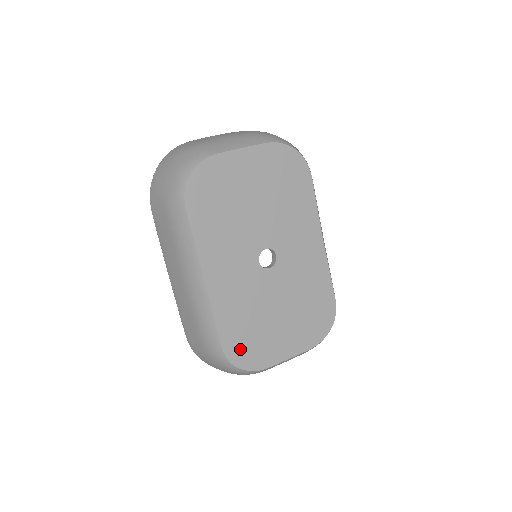
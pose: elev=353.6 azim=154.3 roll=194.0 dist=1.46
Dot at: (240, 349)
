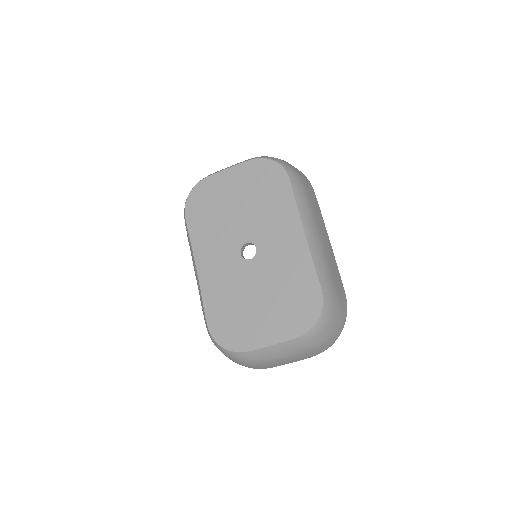
Dot at: (223, 329)
